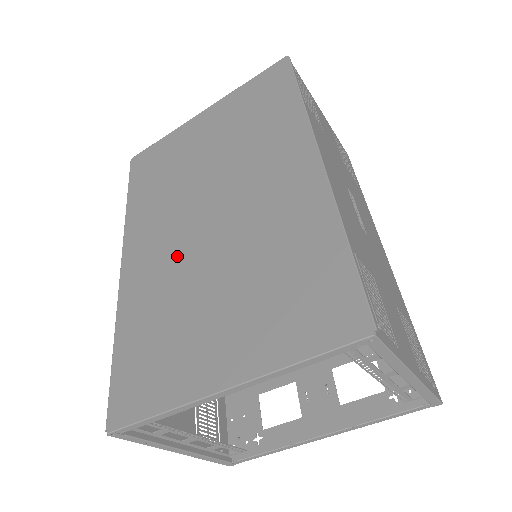
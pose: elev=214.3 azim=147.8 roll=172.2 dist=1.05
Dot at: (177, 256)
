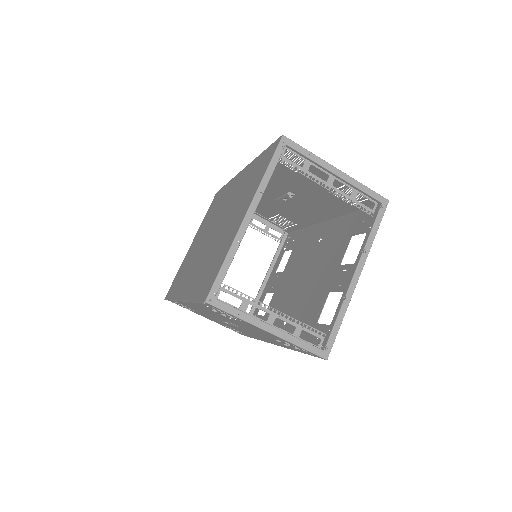
Dot at: (205, 254)
